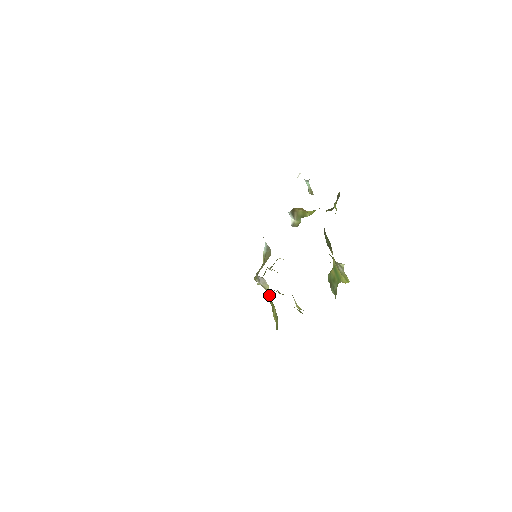
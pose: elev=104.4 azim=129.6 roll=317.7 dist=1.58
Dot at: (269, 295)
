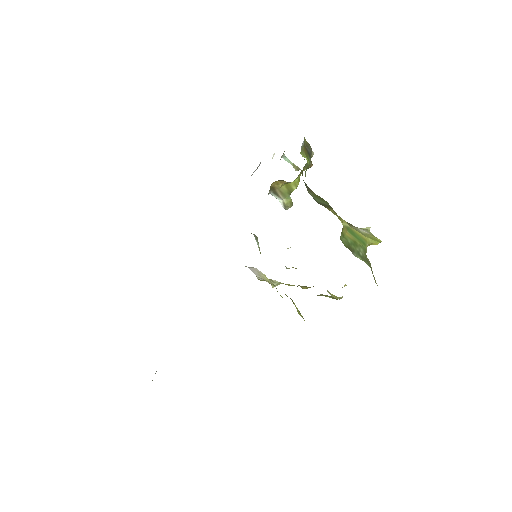
Dot at: occluded
